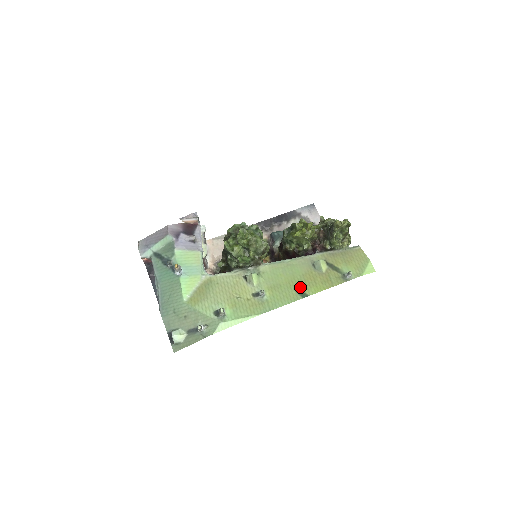
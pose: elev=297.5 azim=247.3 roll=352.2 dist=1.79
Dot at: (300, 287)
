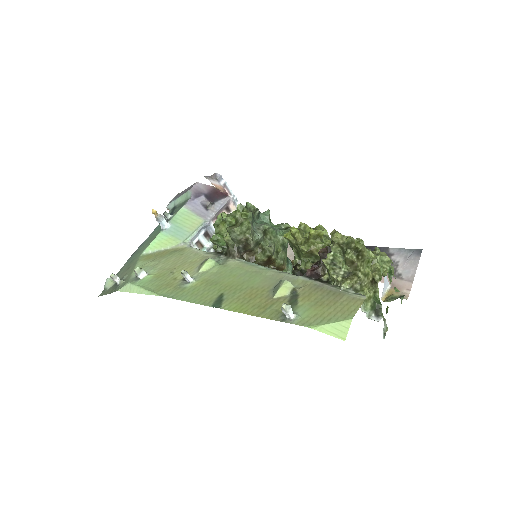
Dot at: (228, 295)
